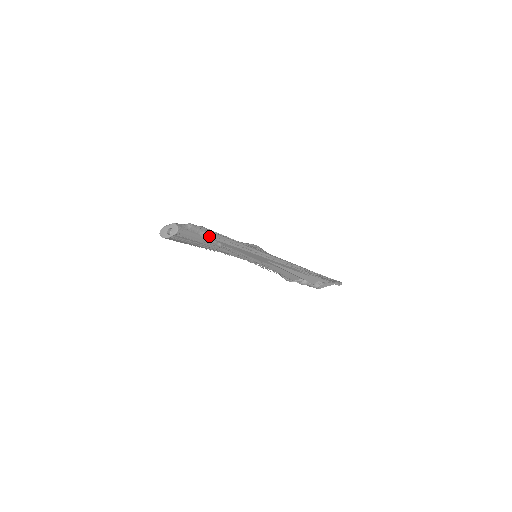
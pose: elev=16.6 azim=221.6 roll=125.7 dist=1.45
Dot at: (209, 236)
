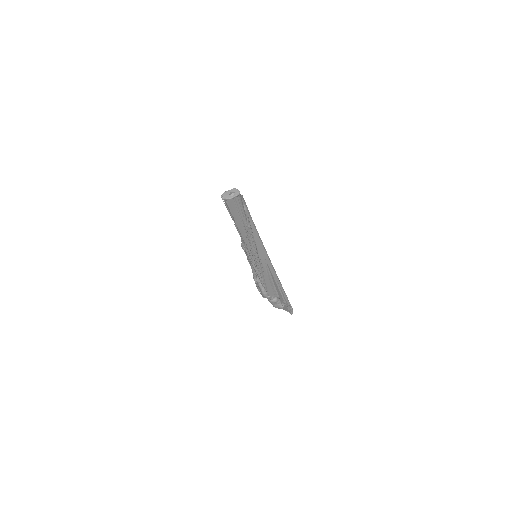
Dot at: (248, 212)
